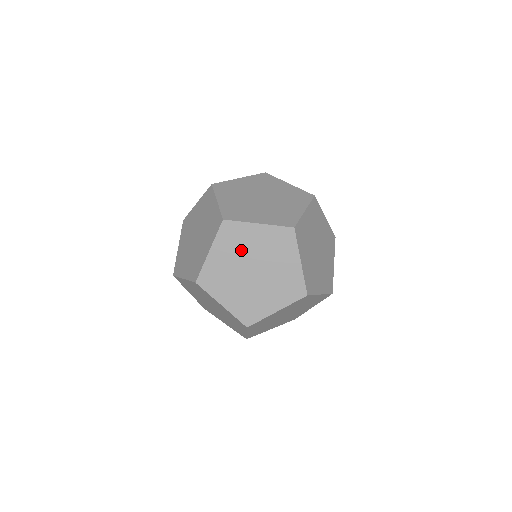
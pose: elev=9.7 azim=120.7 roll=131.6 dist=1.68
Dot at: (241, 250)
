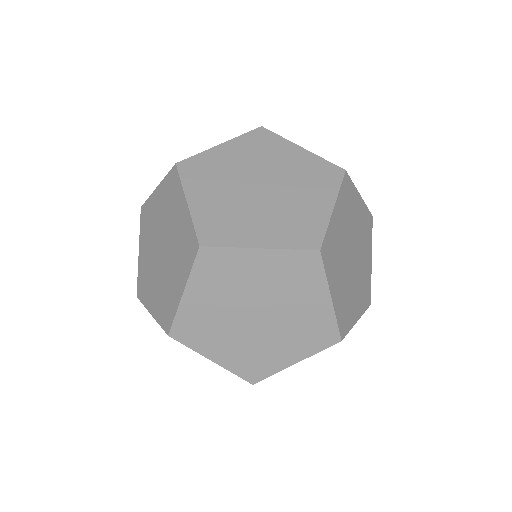
Dot at: (152, 231)
